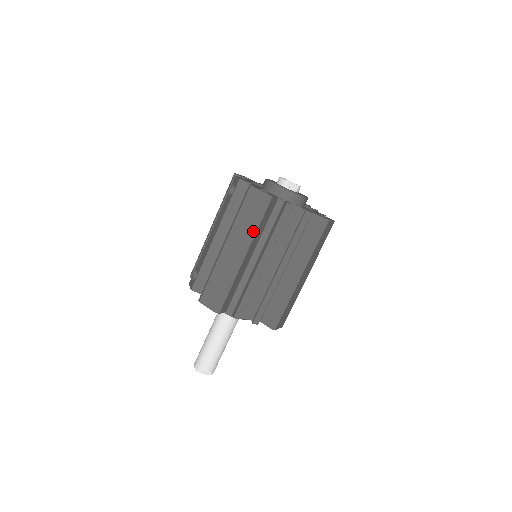
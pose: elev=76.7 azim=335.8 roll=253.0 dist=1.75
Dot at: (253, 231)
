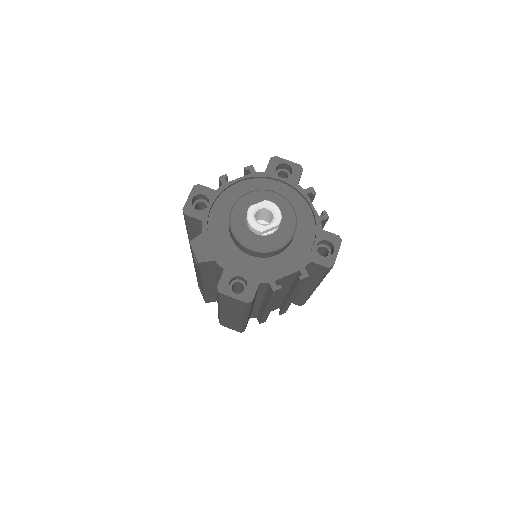
Dot at: (246, 313)
